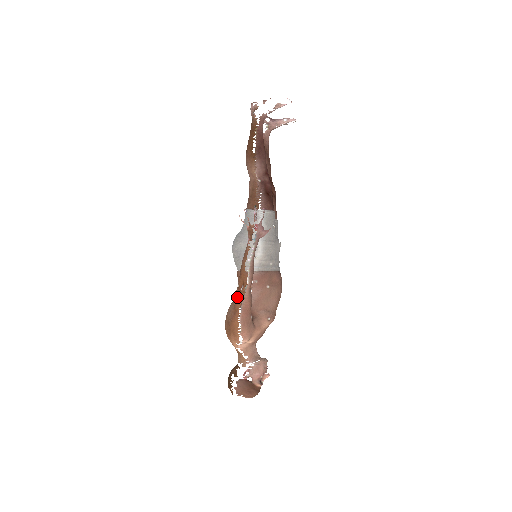
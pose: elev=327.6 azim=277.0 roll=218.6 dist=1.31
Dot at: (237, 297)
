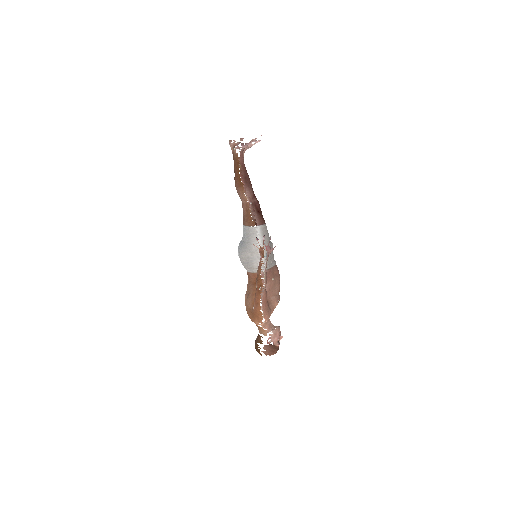
Dot at: (257, 295)
